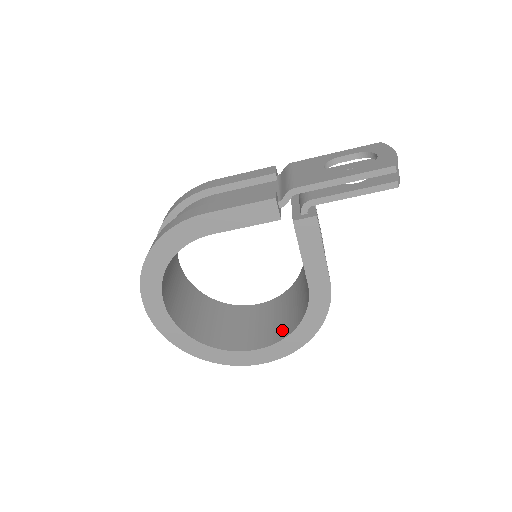
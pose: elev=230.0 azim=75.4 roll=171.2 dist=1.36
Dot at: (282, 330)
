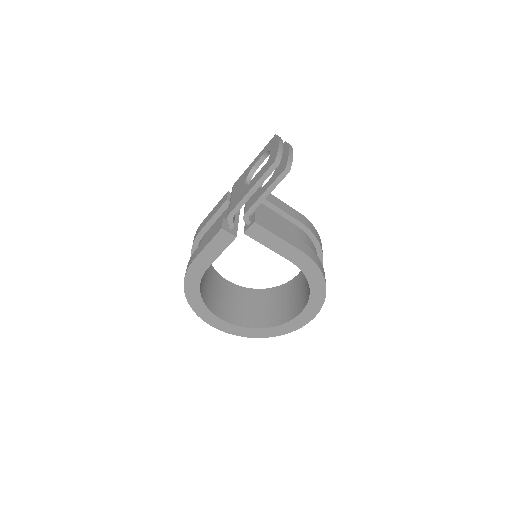
Dot at: (307, 293)
